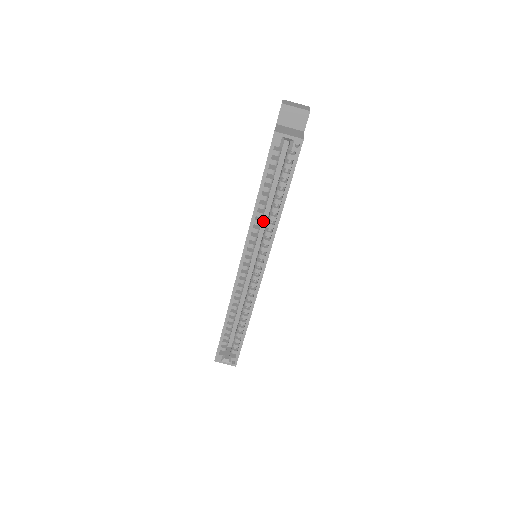
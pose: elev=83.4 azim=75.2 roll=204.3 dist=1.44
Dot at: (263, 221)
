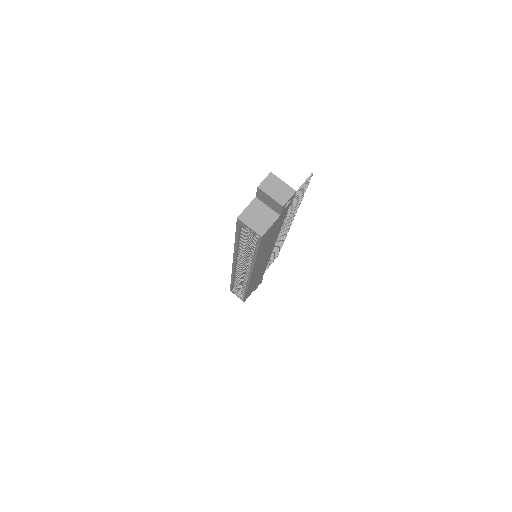
Dot at: occluded
